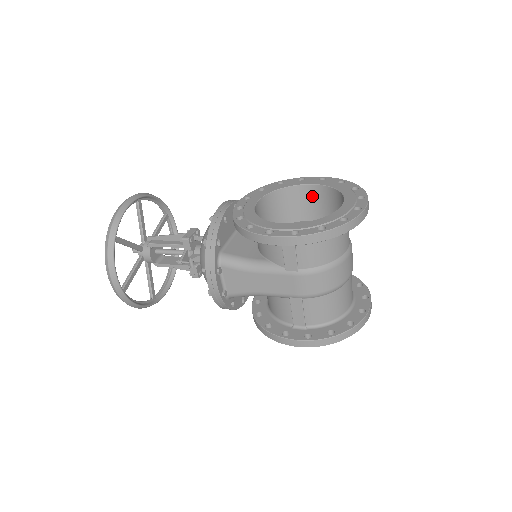
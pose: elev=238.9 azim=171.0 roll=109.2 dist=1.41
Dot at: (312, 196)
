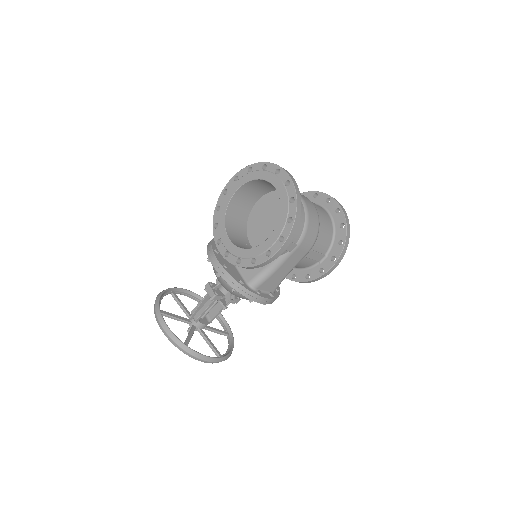
Dot at: (243, 194)
